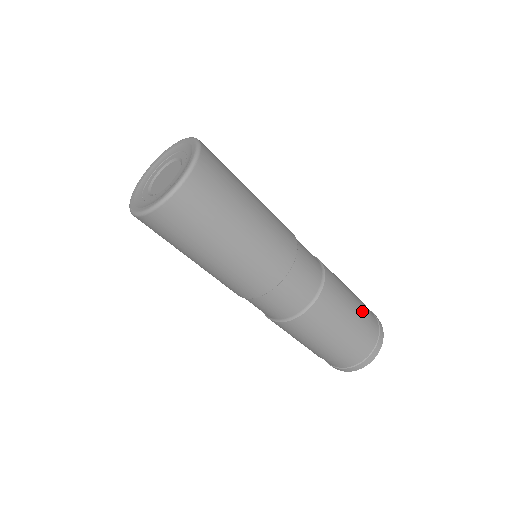
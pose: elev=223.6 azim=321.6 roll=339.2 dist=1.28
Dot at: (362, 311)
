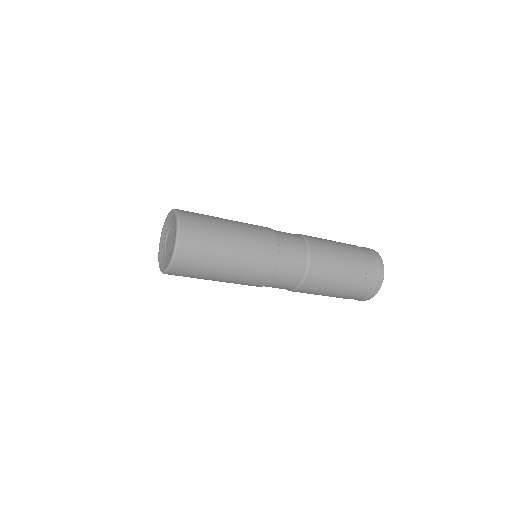
Dot at: (349, 288)
